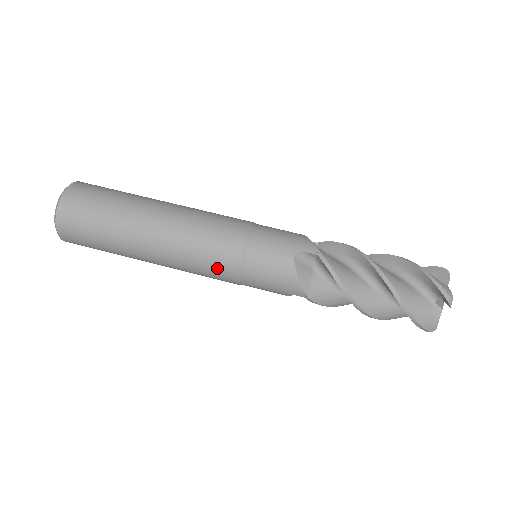
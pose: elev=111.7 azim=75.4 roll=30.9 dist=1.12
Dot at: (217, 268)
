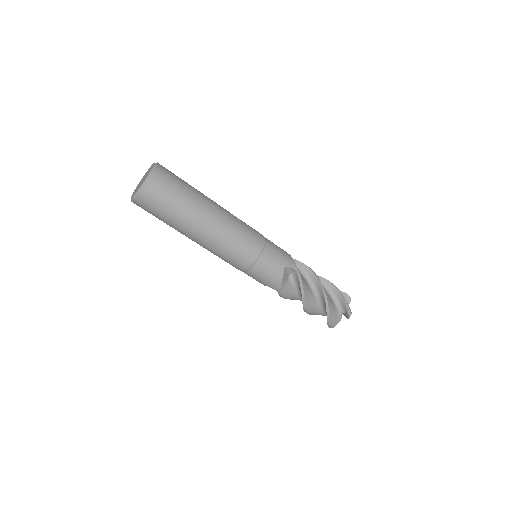
Dot at: occluded
